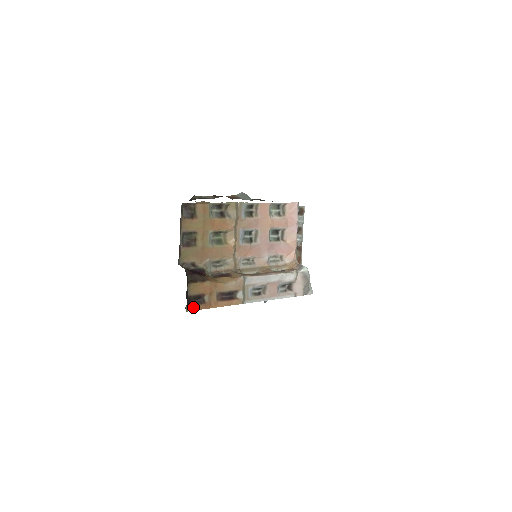
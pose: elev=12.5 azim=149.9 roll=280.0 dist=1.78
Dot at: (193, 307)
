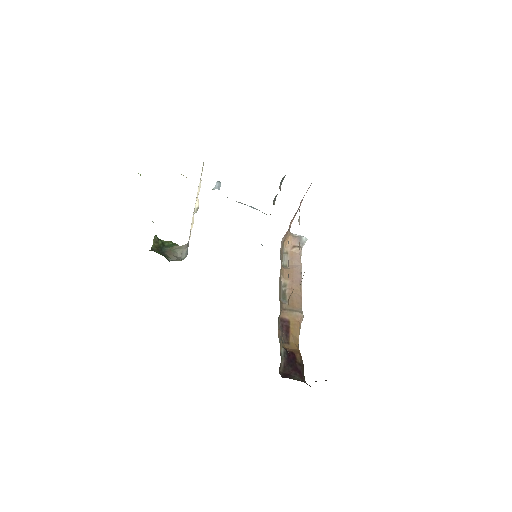
Dot at: occluded
